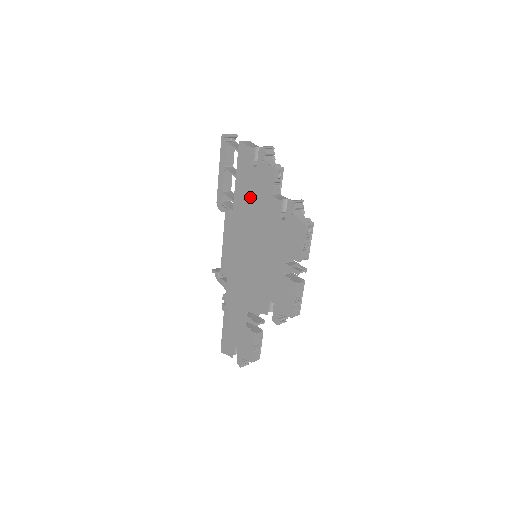
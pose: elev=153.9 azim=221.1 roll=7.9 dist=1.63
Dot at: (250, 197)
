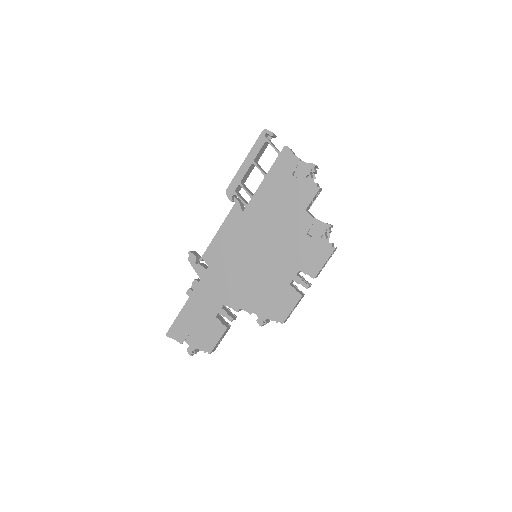
Dot at: (277, 201)
